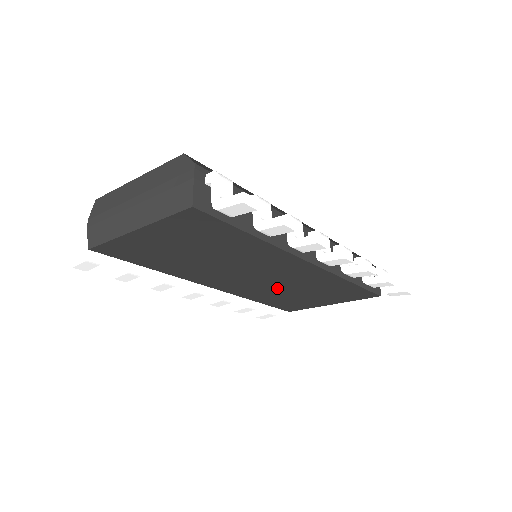
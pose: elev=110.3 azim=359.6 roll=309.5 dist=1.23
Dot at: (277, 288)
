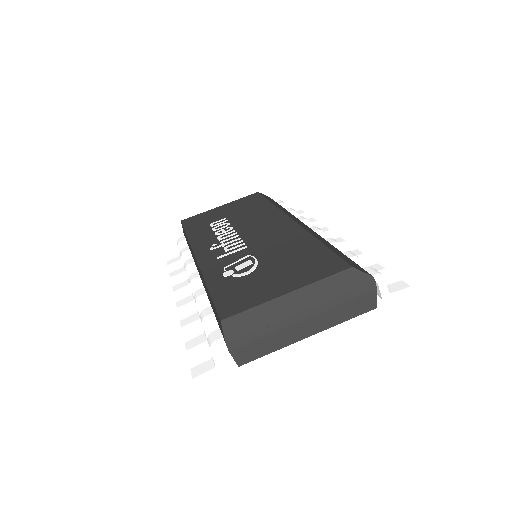
Dot at: occluded
